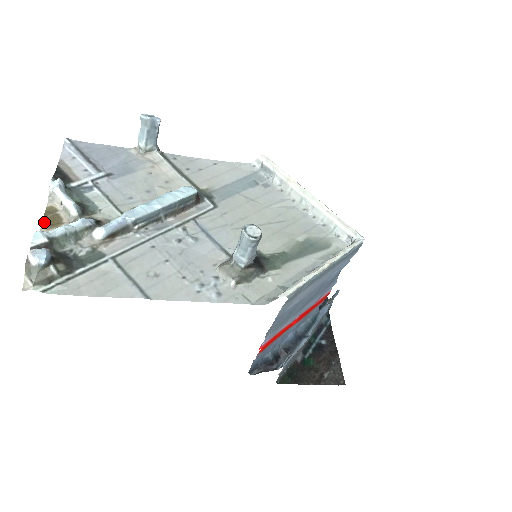
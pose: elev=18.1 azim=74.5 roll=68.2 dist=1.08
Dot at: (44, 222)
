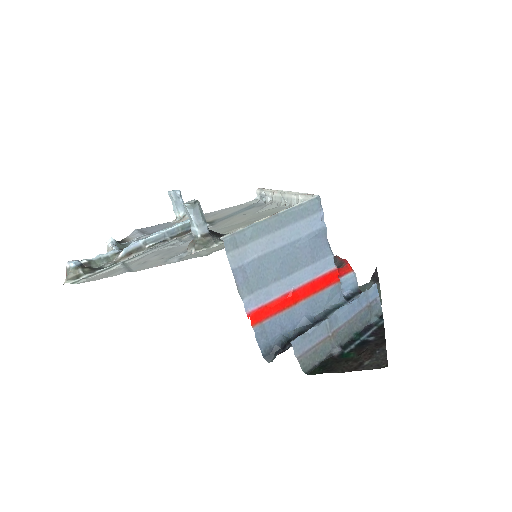
Dot at: occluded
